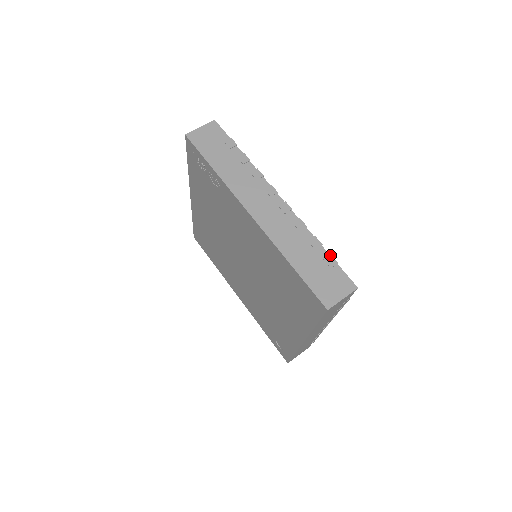
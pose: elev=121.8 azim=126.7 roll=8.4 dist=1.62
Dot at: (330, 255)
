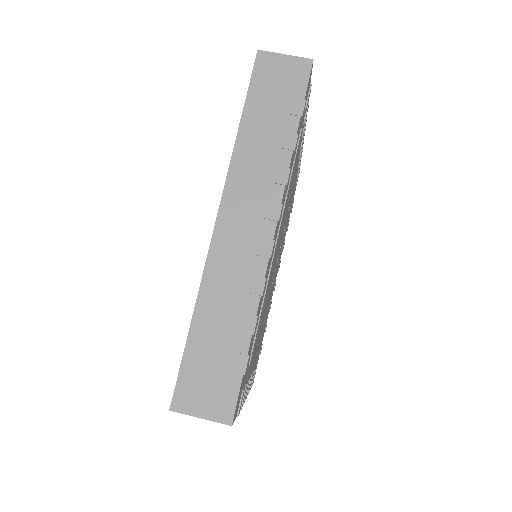
Dot at: (247, 356)
